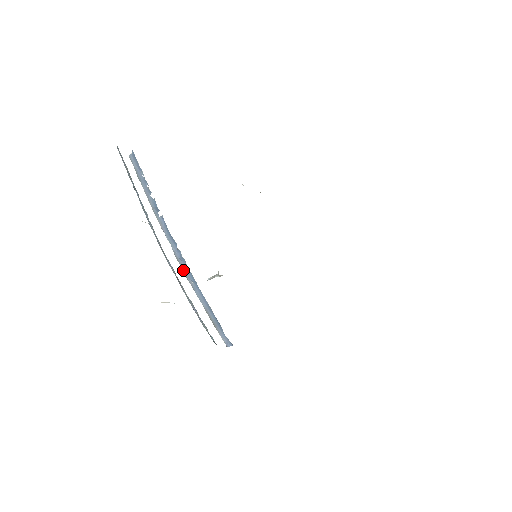
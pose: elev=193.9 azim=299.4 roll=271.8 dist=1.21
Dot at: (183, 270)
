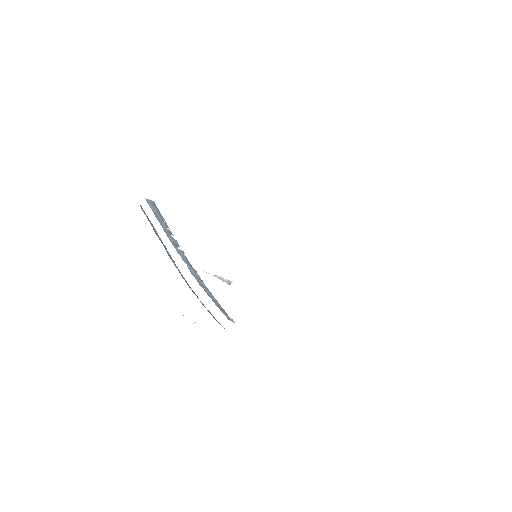
Dot at: (197, 281)
